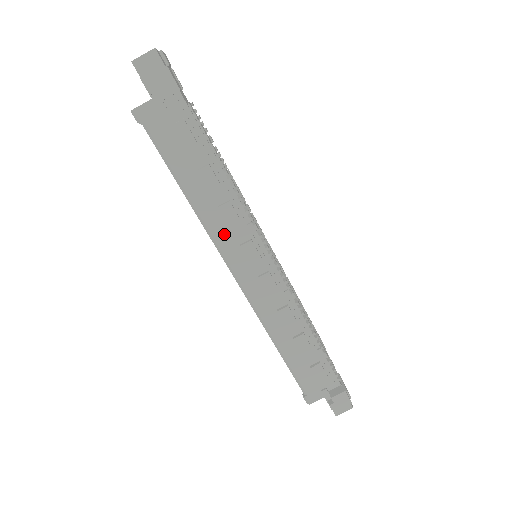
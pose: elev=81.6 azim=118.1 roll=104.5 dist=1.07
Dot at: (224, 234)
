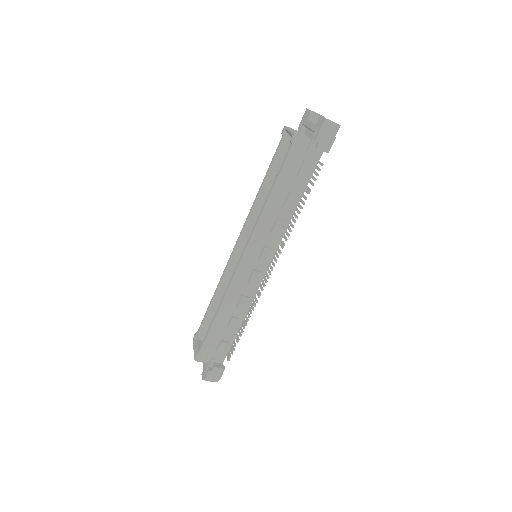
Dot at: (264, 233)
